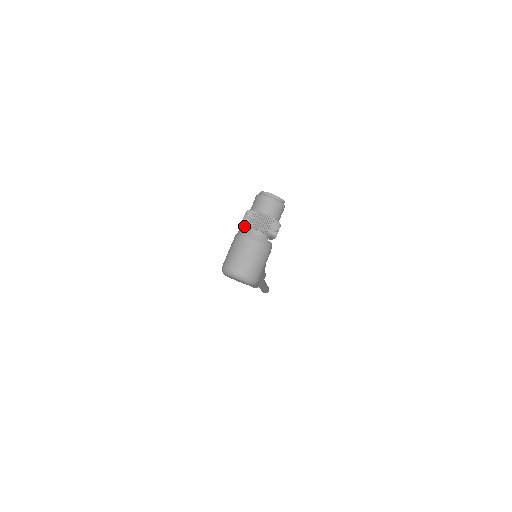
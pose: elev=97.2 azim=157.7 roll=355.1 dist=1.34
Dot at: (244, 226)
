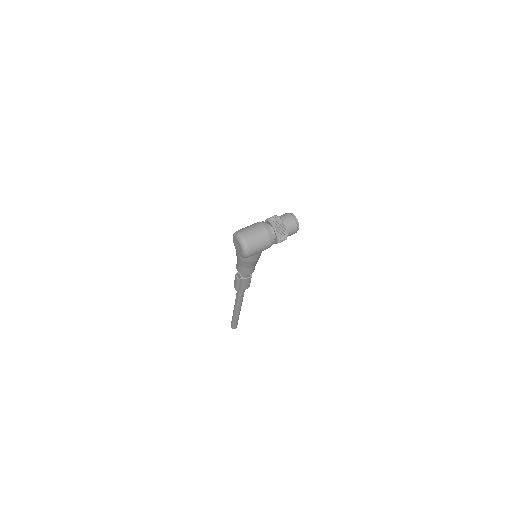
Dot at: (266, 222)
